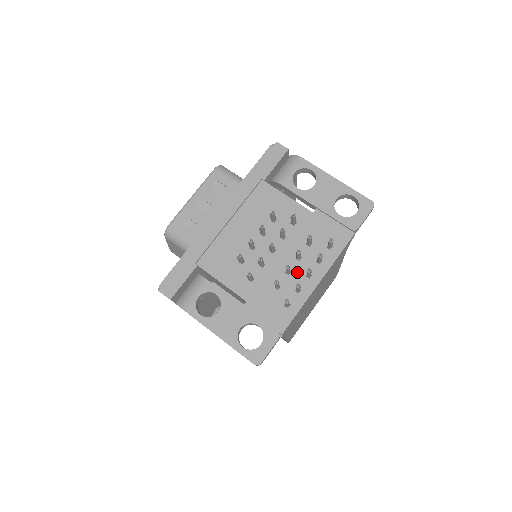
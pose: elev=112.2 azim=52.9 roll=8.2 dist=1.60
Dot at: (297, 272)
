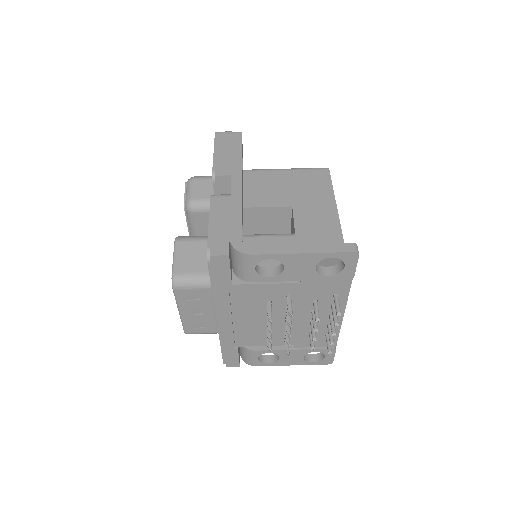
Dot at: (320, 319)
